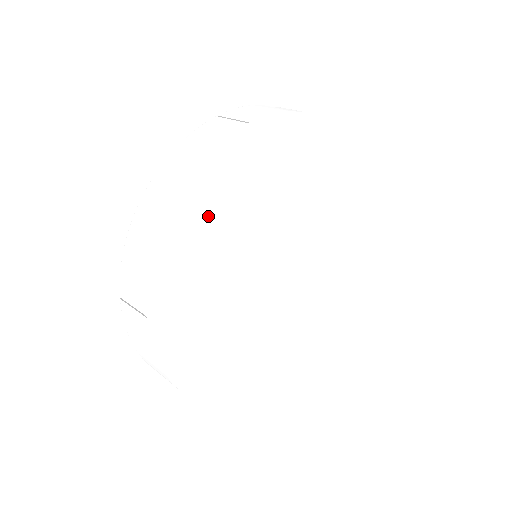
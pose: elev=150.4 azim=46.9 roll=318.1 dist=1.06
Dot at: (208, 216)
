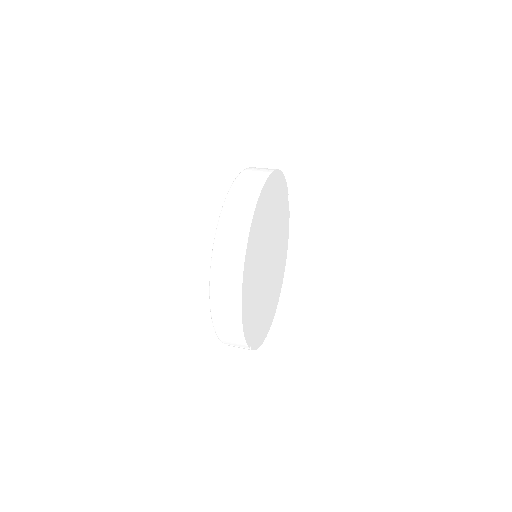
Dot at: (259, 218)
